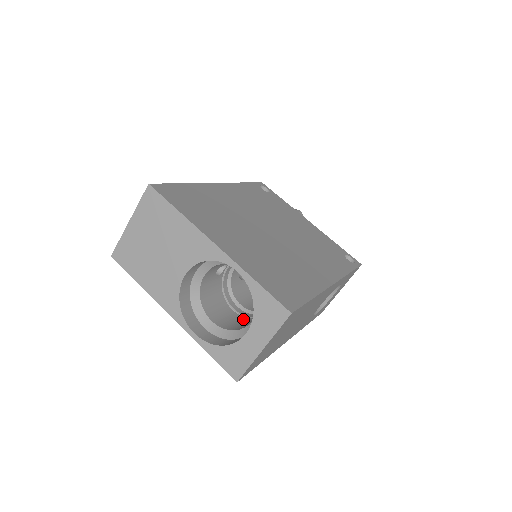
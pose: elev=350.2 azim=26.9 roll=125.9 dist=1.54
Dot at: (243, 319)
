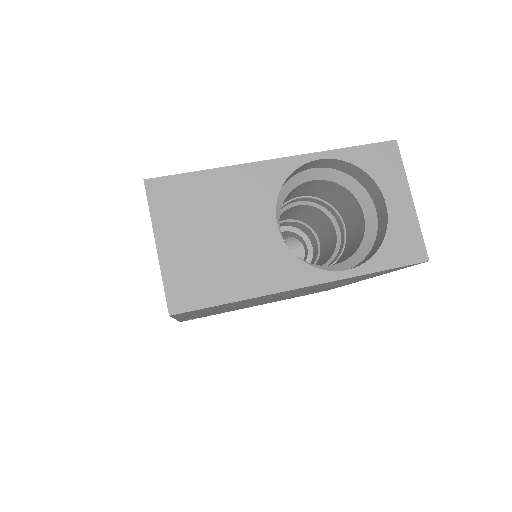
Dot at: (337, 261)
